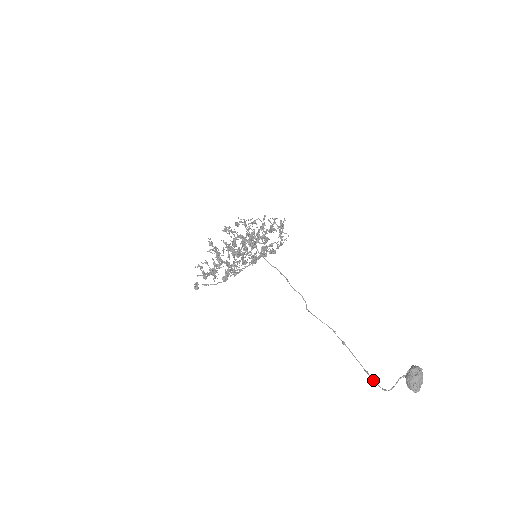
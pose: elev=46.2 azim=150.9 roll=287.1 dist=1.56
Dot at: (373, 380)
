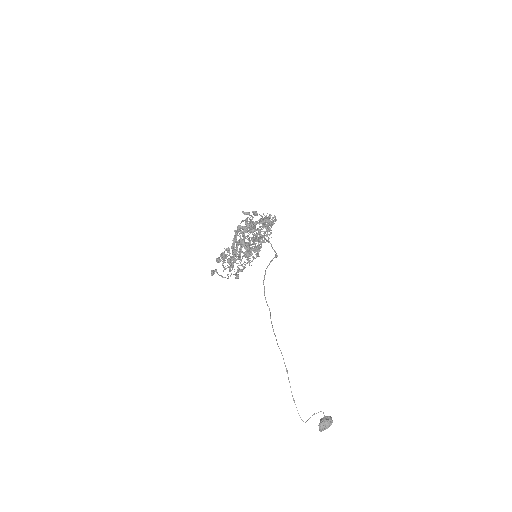
Dot at: occluded
